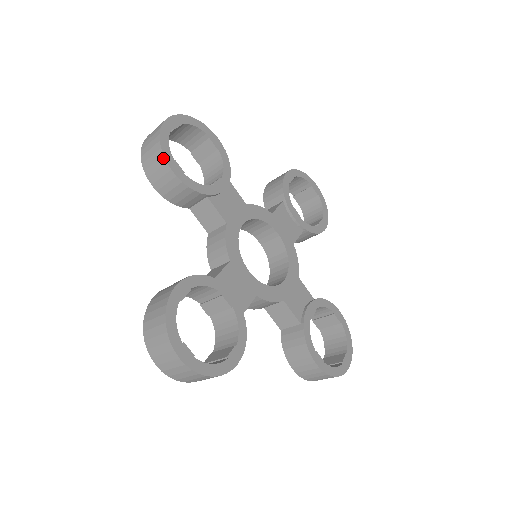
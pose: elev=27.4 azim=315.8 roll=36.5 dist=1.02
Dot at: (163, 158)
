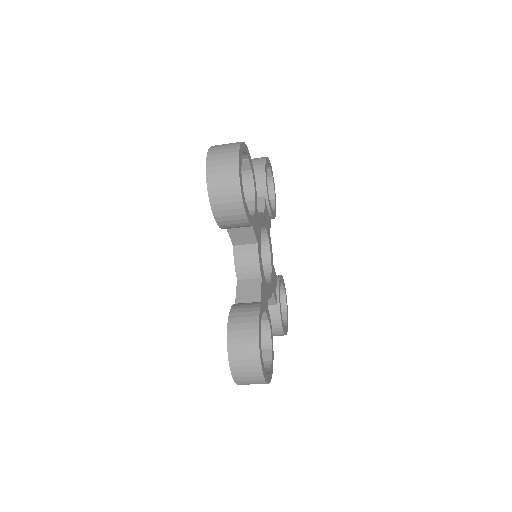
Dot at: (242, 203)
